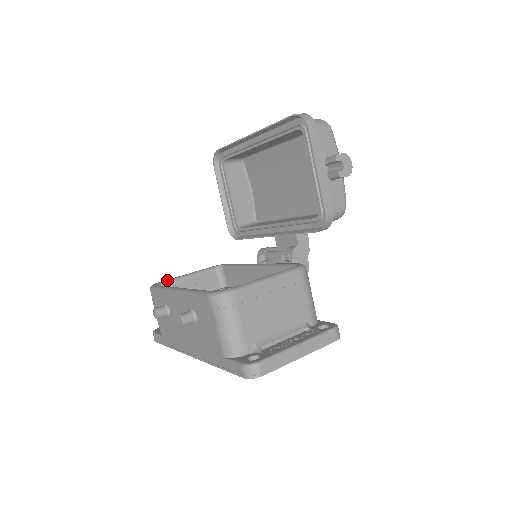
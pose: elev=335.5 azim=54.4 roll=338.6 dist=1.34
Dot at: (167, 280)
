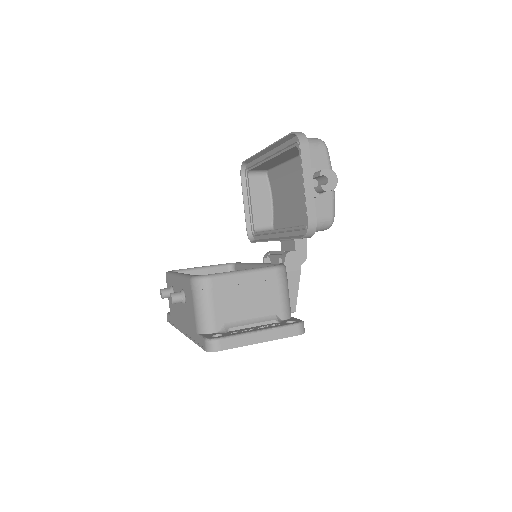
Dot at: (183, 269)
